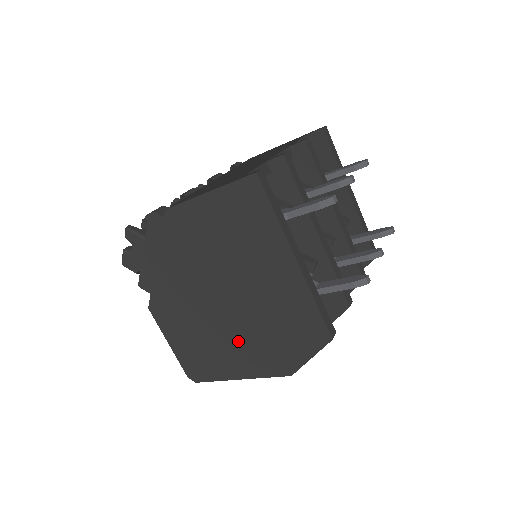
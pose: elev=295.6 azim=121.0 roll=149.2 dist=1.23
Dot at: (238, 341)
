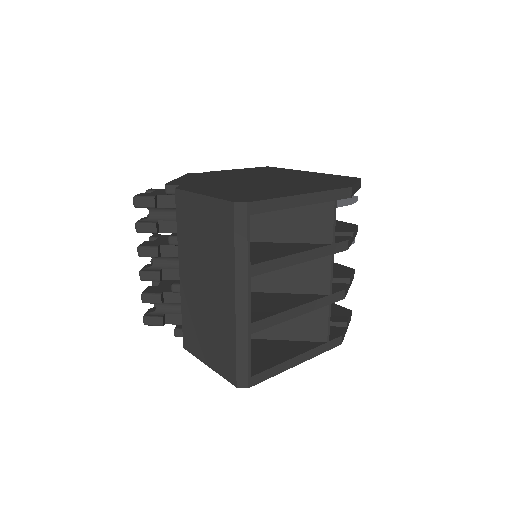
Dot at: (288, 185)
